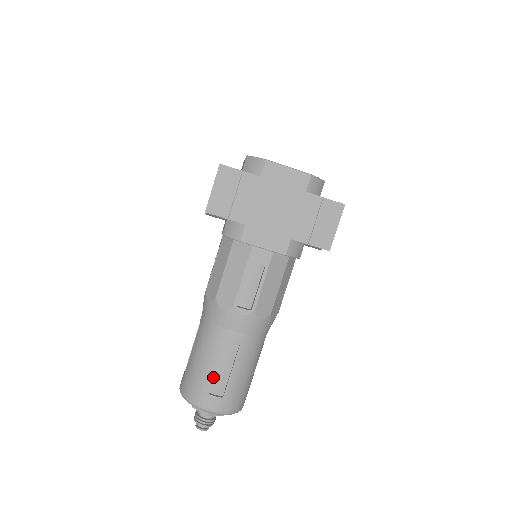
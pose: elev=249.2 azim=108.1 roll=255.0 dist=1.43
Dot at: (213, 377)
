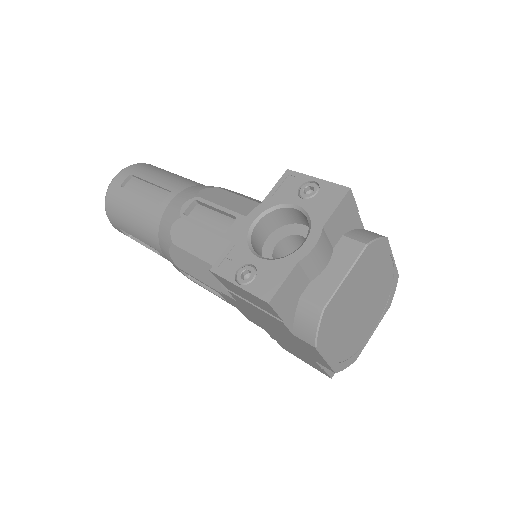
Dot at: occluded
